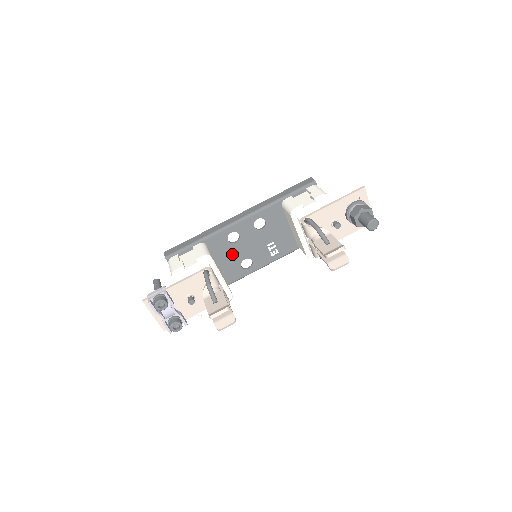
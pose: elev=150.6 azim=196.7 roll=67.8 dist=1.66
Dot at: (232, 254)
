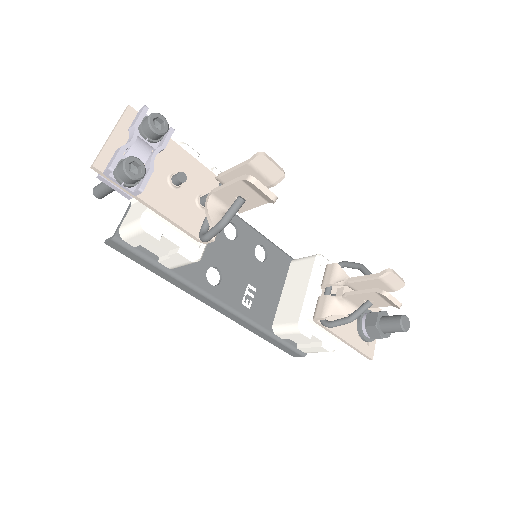
Dot at: (213, 244)
